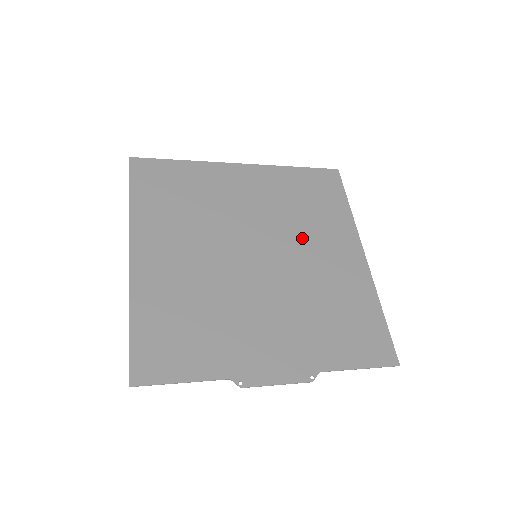
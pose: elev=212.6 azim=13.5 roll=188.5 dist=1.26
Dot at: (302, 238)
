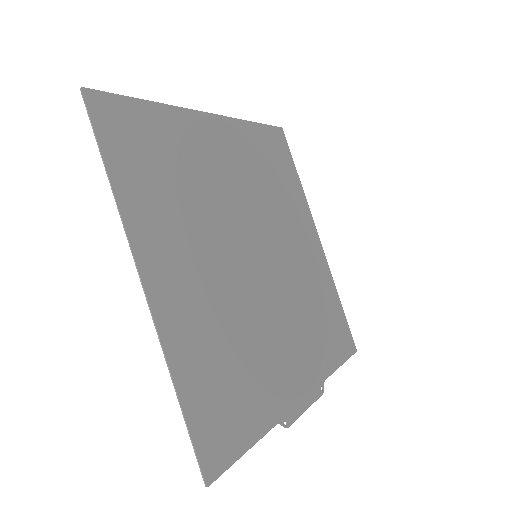
Dot at: (281, 225)
